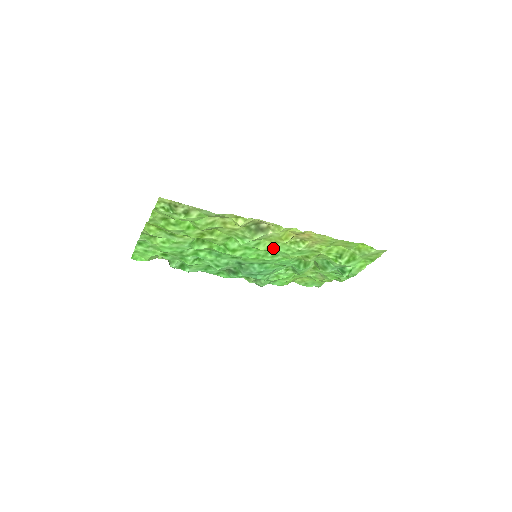
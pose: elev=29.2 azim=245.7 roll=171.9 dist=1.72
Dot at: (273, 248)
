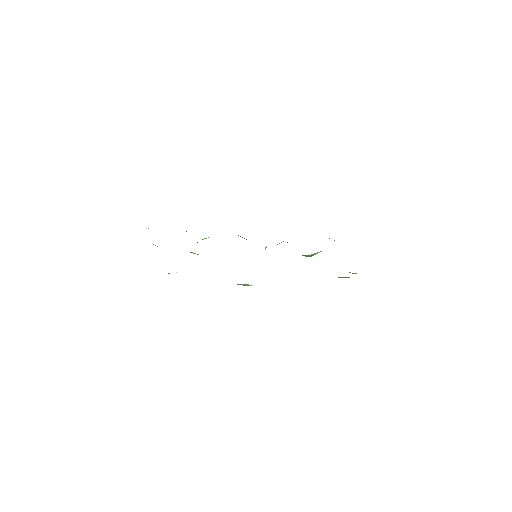
Dot at: occluded
